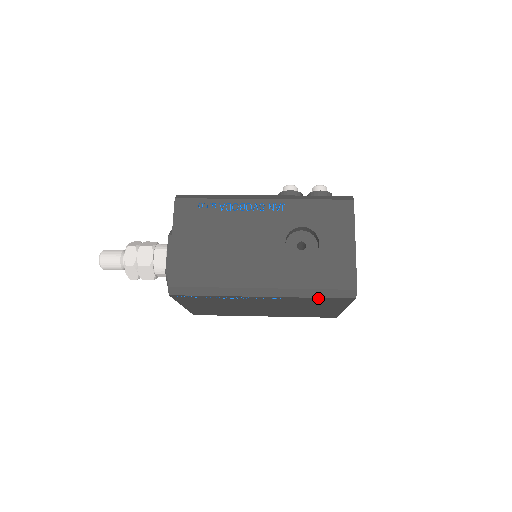
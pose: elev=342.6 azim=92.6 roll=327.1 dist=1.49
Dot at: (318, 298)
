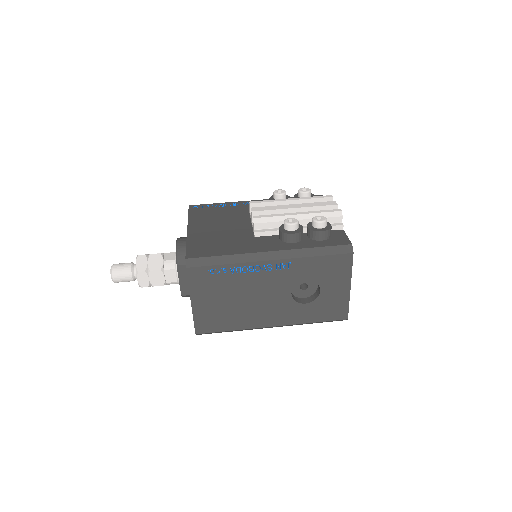
Dot at: occluded
